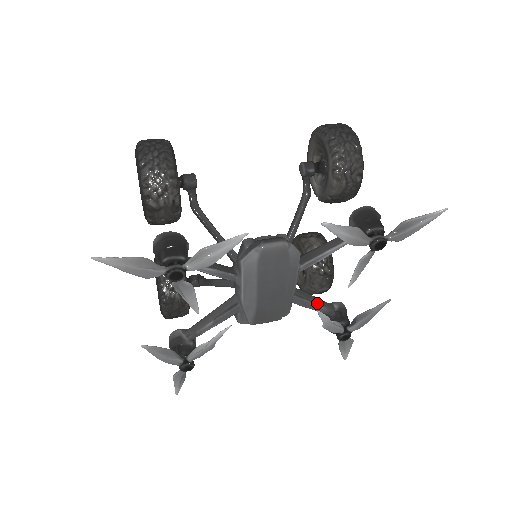
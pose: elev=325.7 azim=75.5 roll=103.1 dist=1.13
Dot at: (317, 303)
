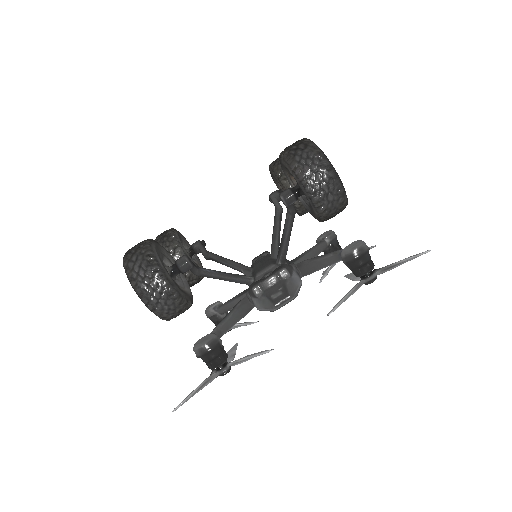
Dot at: occluded
